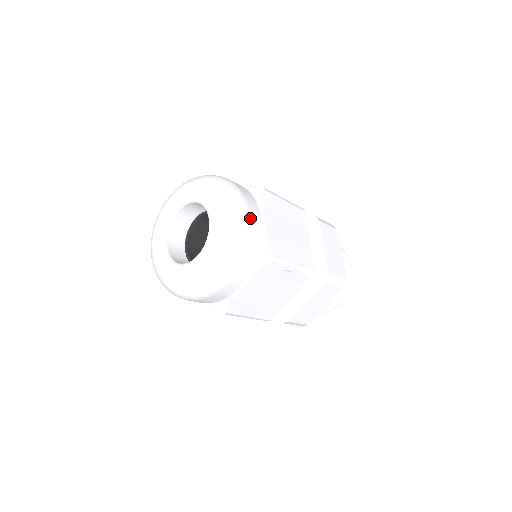
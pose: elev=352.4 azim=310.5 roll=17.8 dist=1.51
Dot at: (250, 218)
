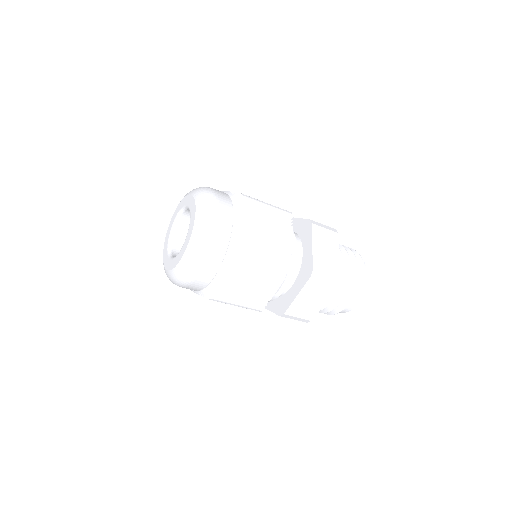
Dot at: (201, 271)
